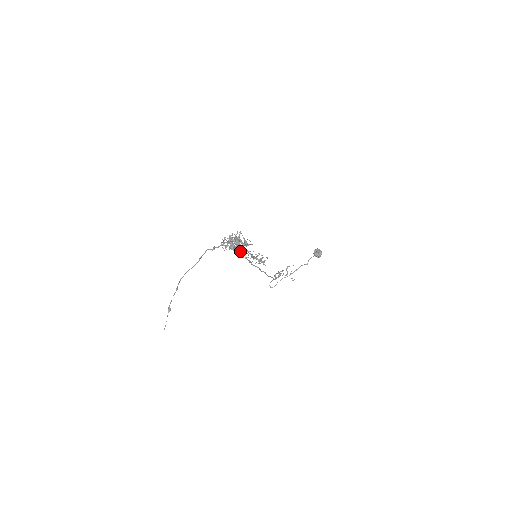
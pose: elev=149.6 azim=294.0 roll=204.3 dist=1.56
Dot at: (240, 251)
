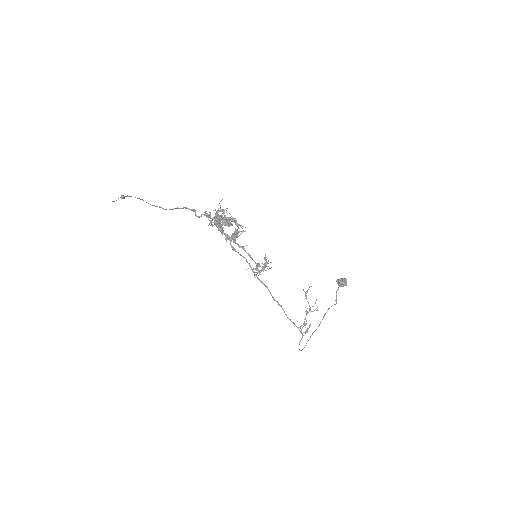
Dot at: (232, 237)
